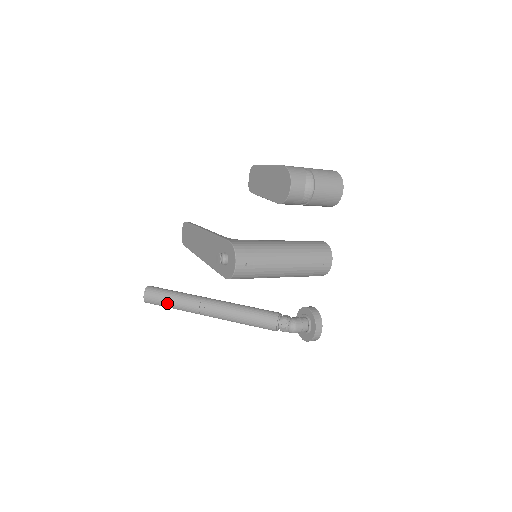
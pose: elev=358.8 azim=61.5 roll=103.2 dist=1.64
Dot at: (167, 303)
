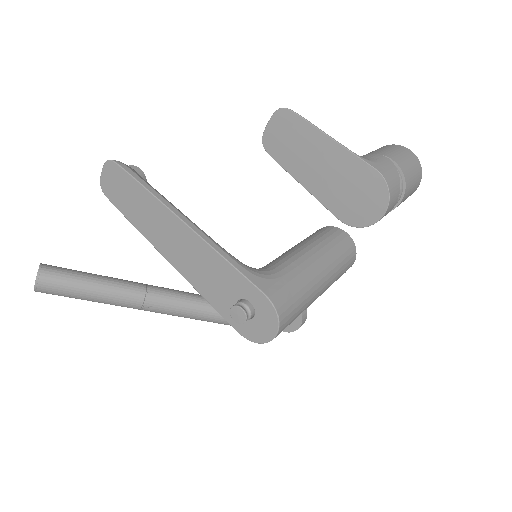
Dot at: (83, 298)
